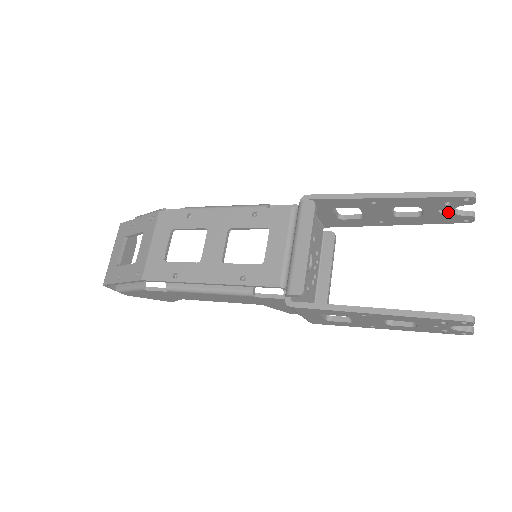
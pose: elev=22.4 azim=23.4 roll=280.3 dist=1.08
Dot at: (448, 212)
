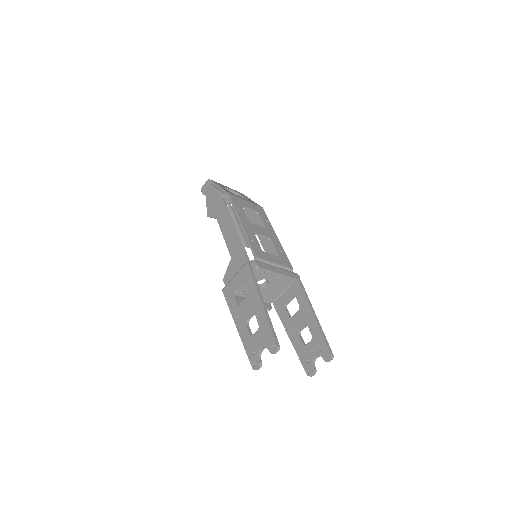
Dot at: (313, 356)
